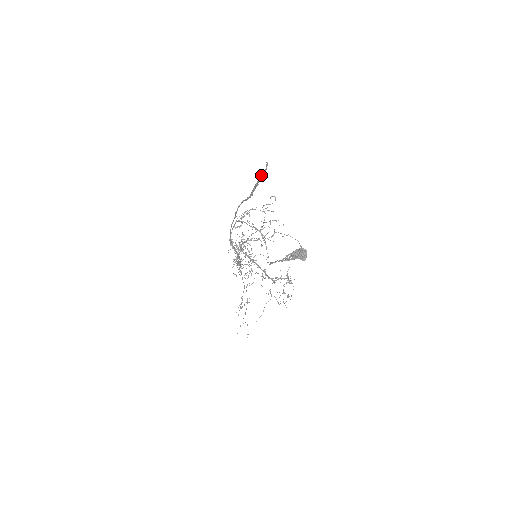
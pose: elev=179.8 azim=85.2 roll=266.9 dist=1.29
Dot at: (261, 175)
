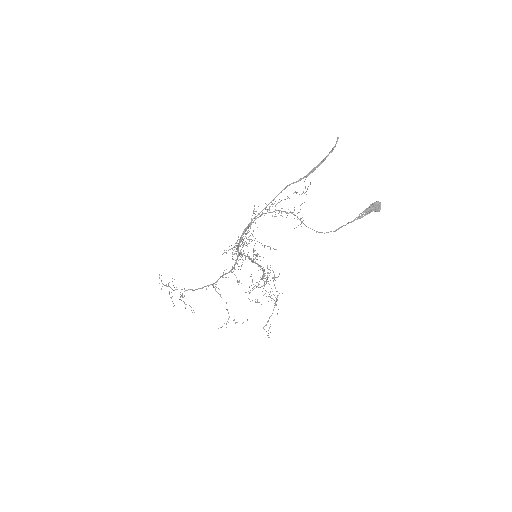
Dot at: (332, 149)
